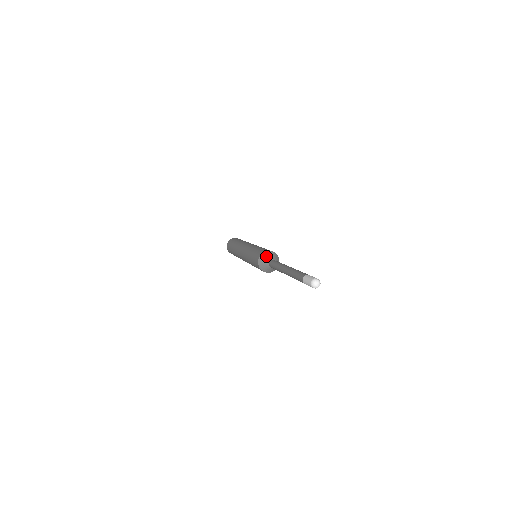
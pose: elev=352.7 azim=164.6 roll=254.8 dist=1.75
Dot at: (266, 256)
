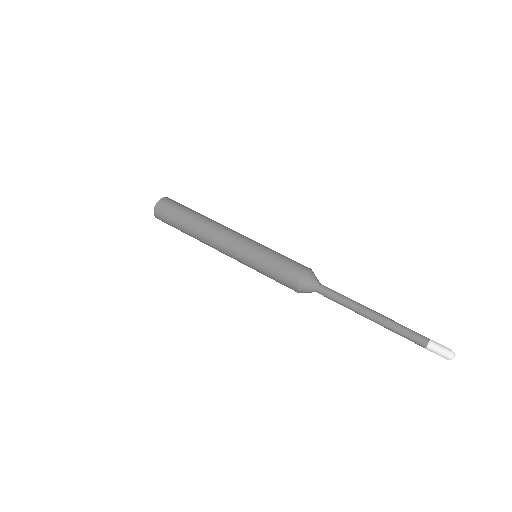
Dot at: (308, 285)
